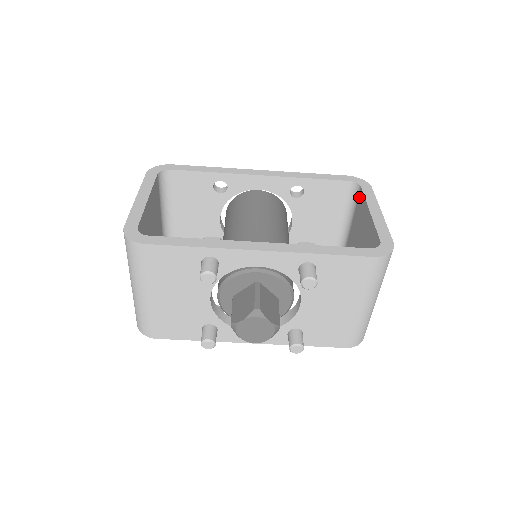
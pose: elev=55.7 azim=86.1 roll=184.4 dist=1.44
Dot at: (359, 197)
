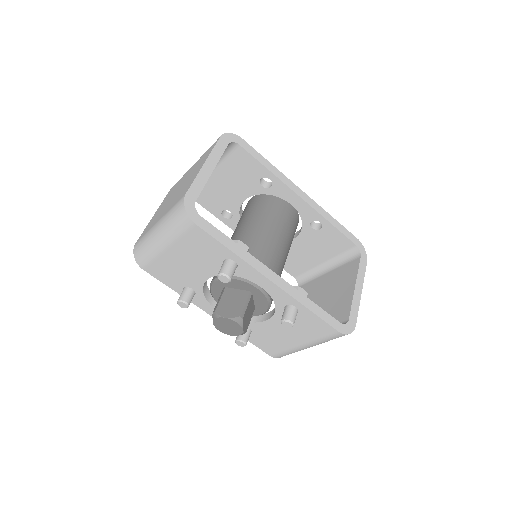
Dot at: (354, 262)
